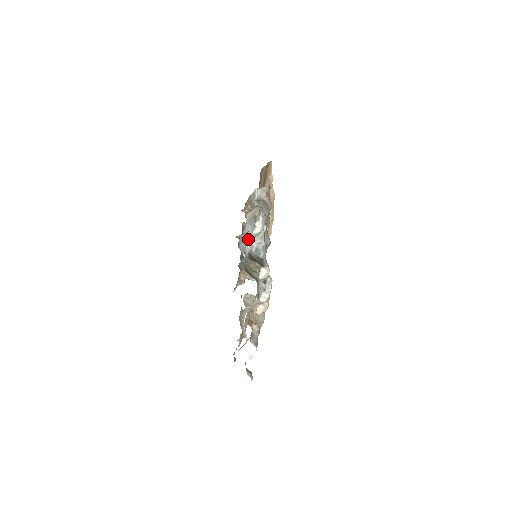
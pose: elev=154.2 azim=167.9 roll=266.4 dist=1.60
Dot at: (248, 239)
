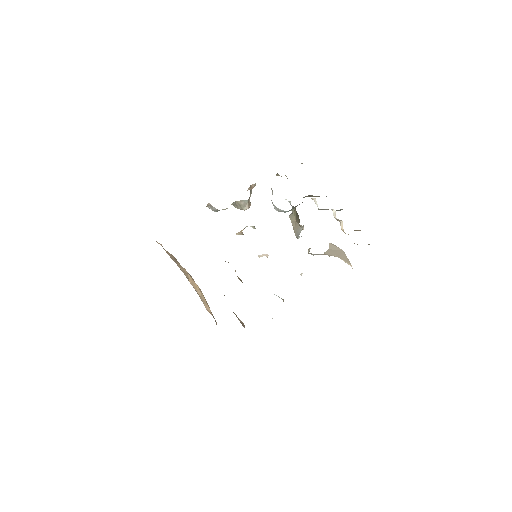
Dot at: occluded
